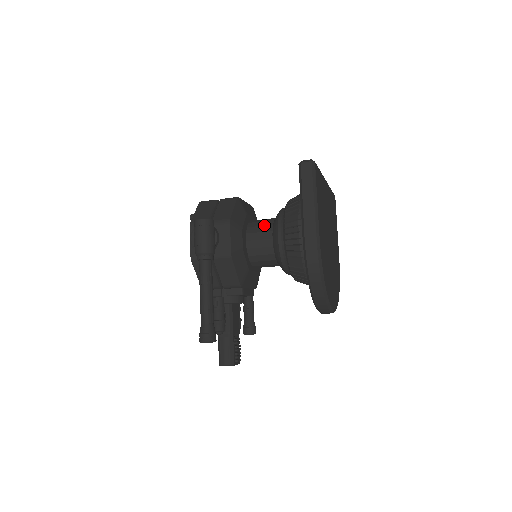
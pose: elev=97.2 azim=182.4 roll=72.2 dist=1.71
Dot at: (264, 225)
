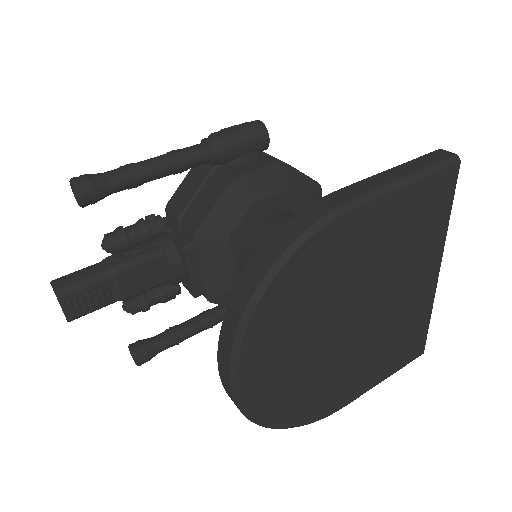
Dot at: occluded
